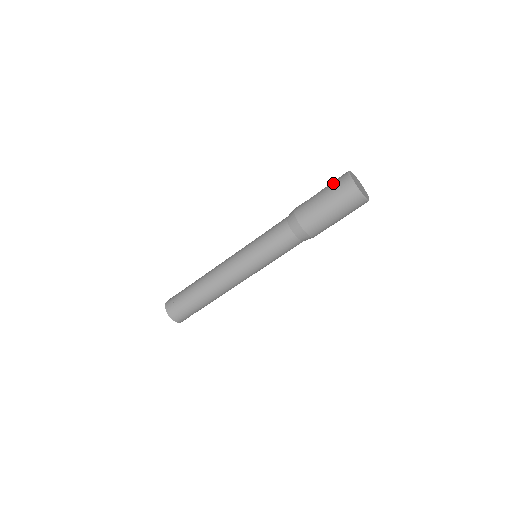
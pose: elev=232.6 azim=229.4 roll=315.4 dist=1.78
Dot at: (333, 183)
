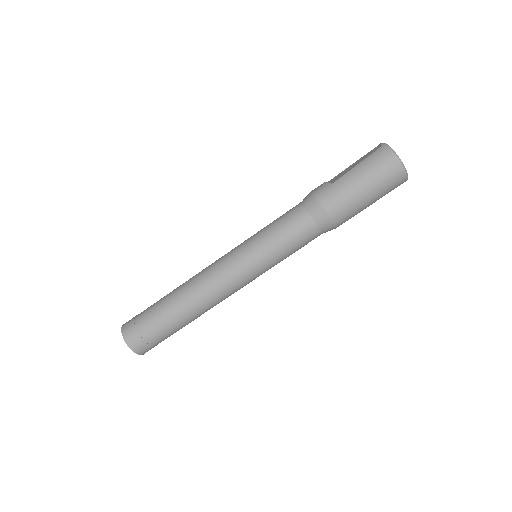
Dot at: (370, 161)
